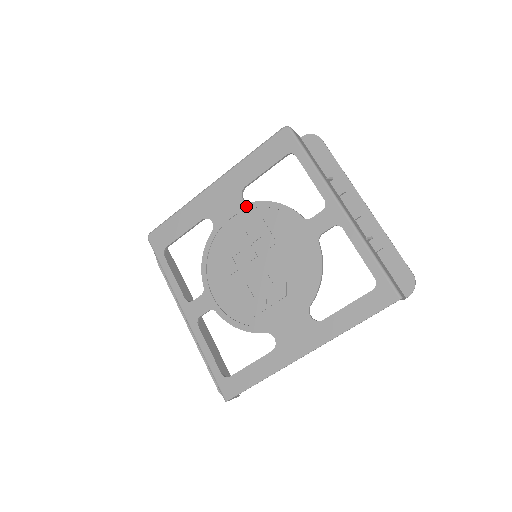
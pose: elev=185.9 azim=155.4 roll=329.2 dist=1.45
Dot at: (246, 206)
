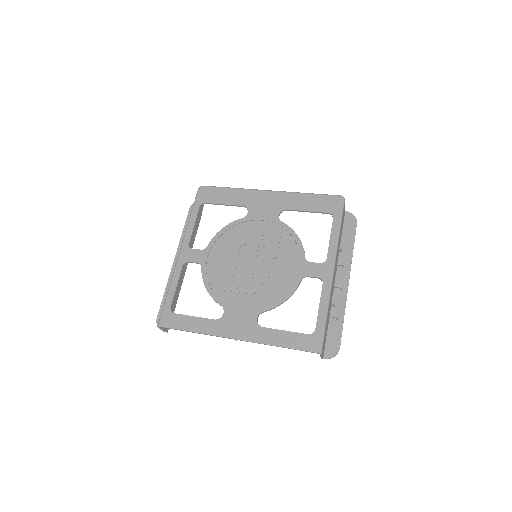
Dot at: (277, 221)
